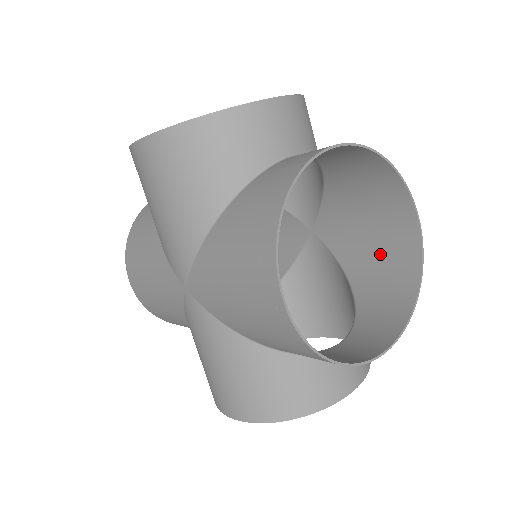
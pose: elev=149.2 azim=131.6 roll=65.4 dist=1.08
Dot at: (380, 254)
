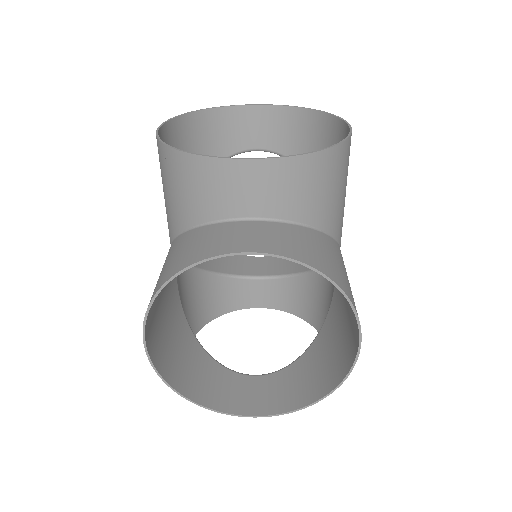
Dot at: occluded
